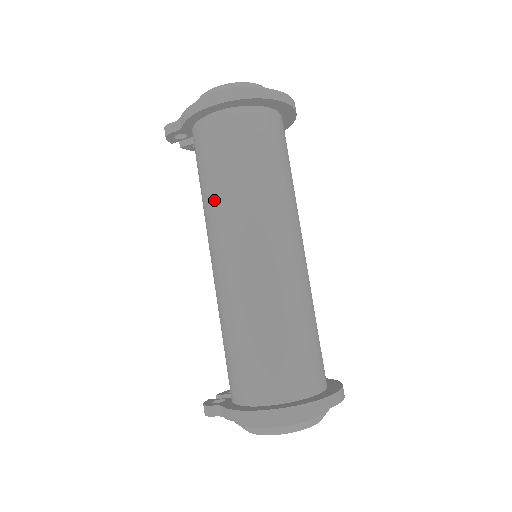
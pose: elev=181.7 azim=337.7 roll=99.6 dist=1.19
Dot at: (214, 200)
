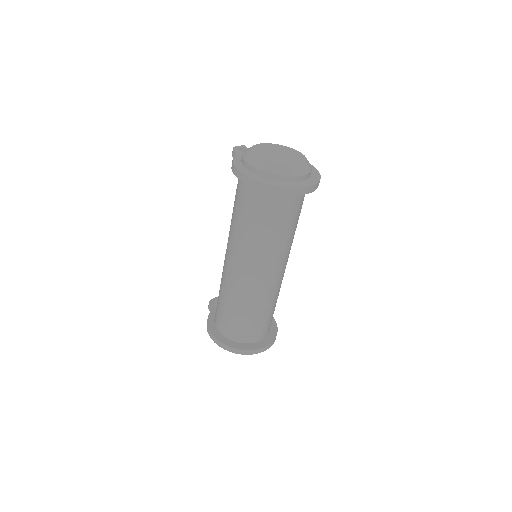
Dot at: (231, 222)
